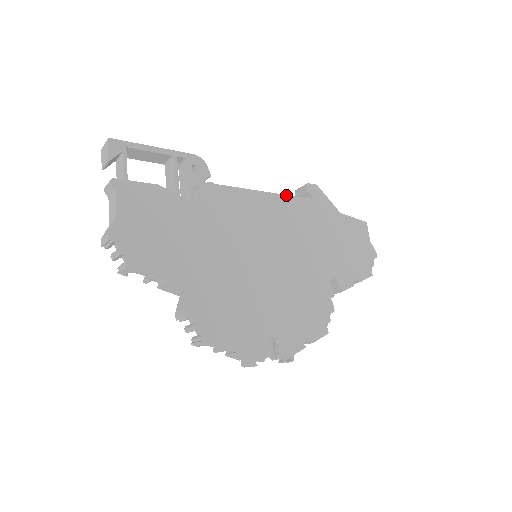
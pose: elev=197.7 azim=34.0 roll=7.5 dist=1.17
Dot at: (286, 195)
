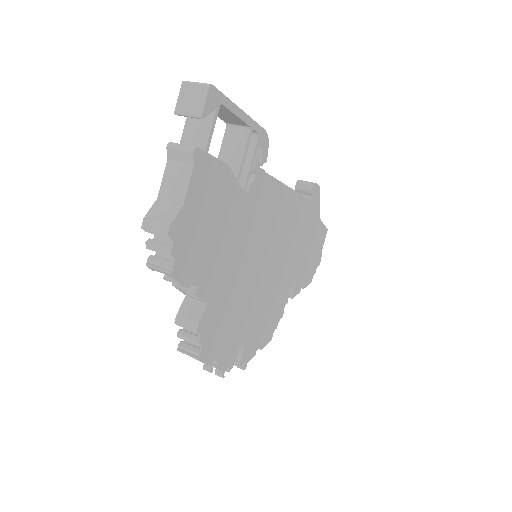
Dot at: occluded
